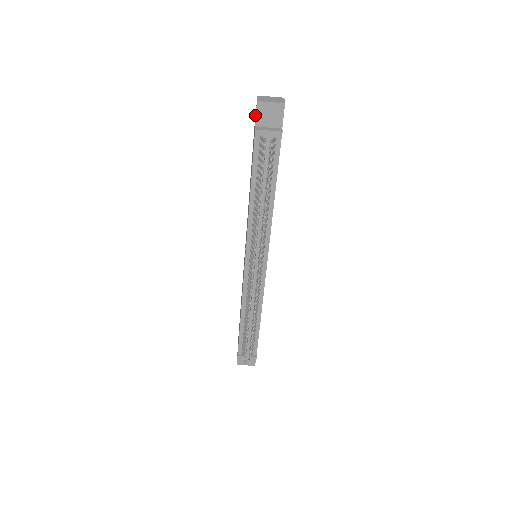
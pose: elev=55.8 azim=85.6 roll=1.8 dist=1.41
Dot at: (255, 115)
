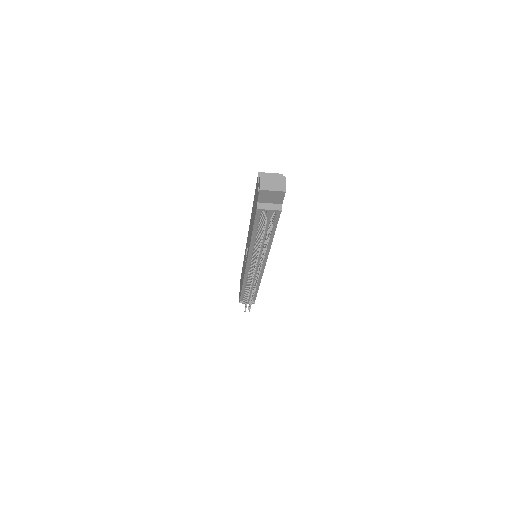
Dot at: (258, 180)
